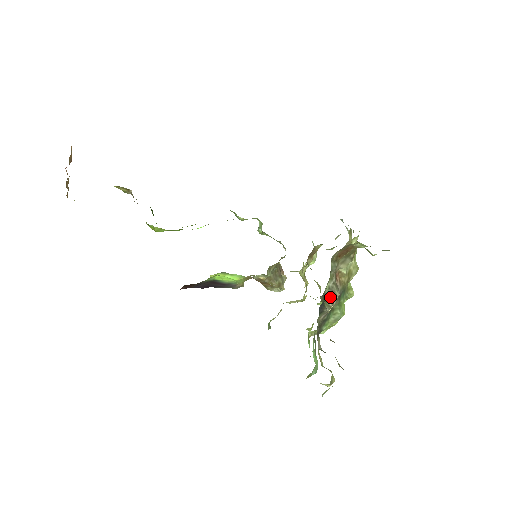
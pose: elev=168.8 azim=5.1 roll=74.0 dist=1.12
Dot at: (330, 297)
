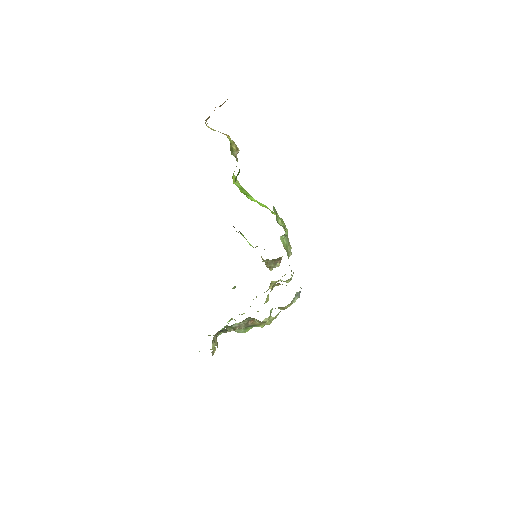
Dot at: (236, 327)
